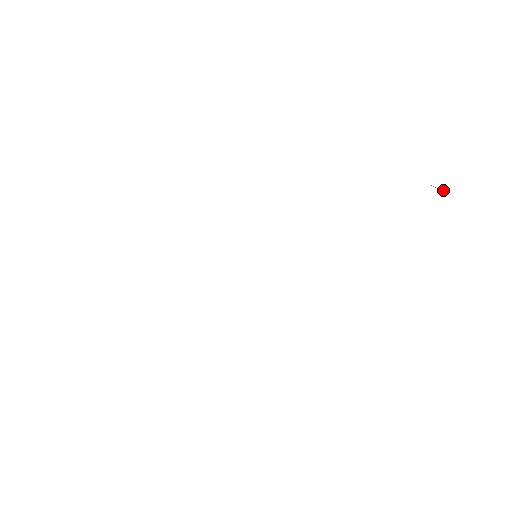
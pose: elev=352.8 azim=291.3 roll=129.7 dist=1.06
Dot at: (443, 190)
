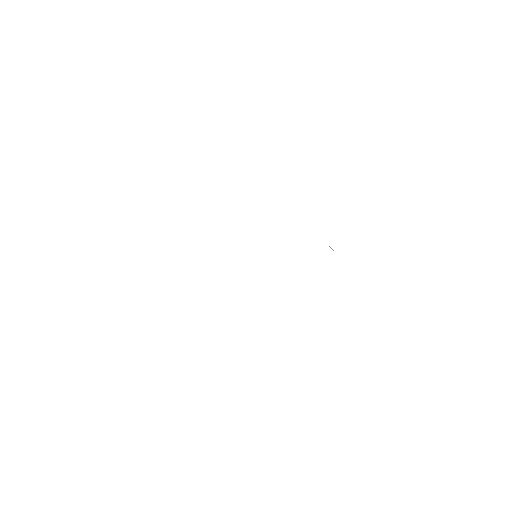
Dot at: occluded
